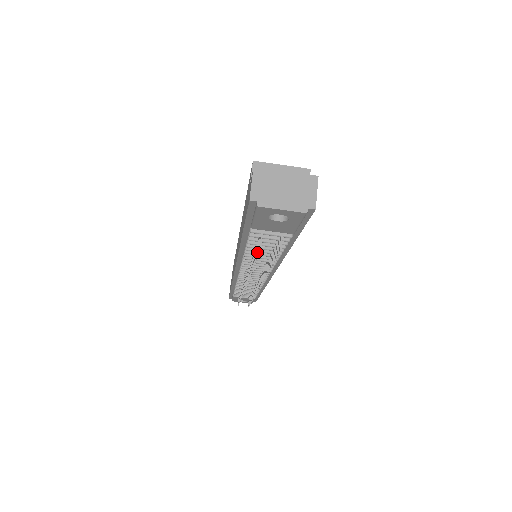
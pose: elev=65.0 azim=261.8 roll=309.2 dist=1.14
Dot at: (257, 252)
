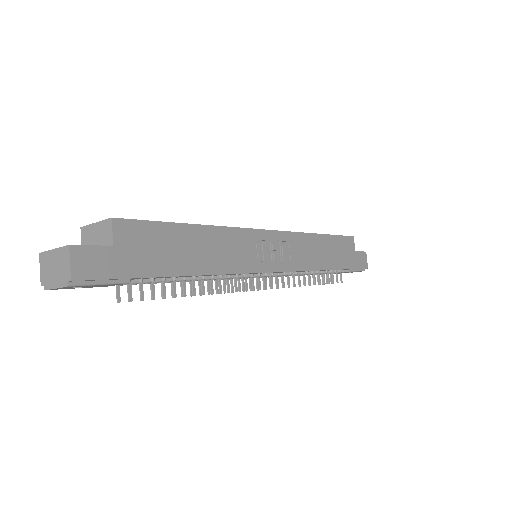
Dot at: occluded
